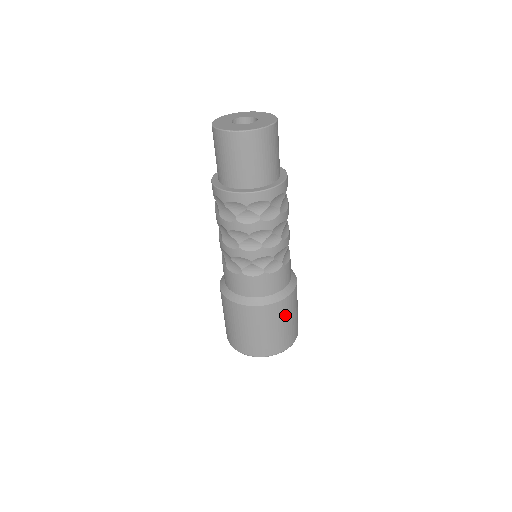
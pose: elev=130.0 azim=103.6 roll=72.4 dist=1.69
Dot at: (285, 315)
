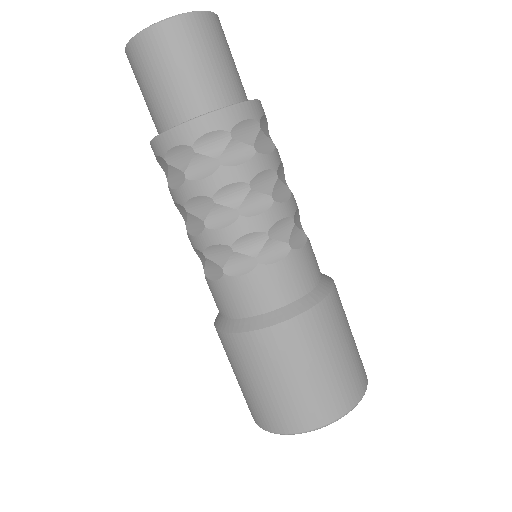
Dot at: (343, 321)
